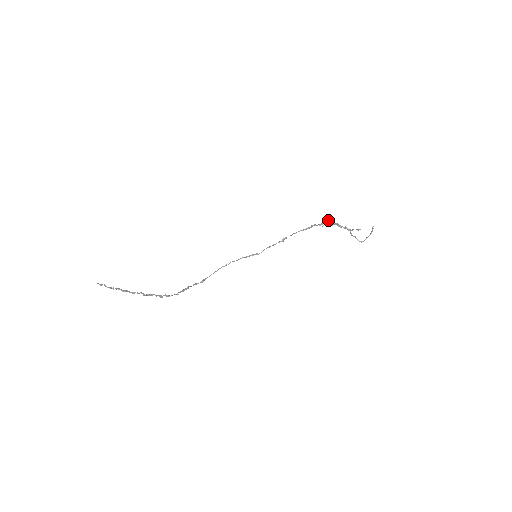
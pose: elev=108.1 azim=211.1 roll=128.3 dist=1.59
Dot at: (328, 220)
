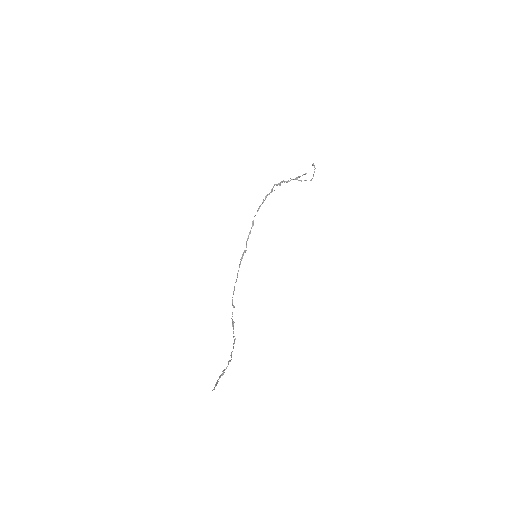
Dot at: (275, 184)
